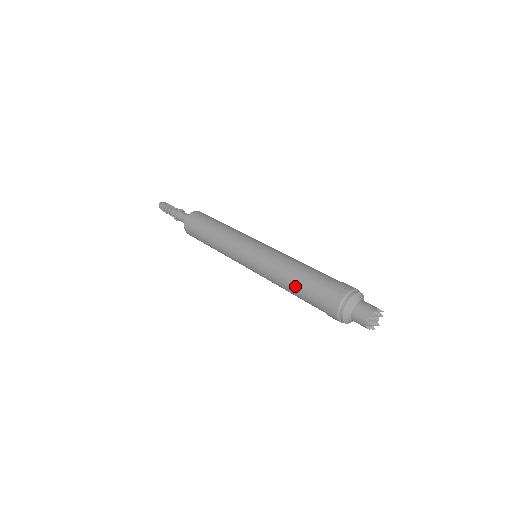
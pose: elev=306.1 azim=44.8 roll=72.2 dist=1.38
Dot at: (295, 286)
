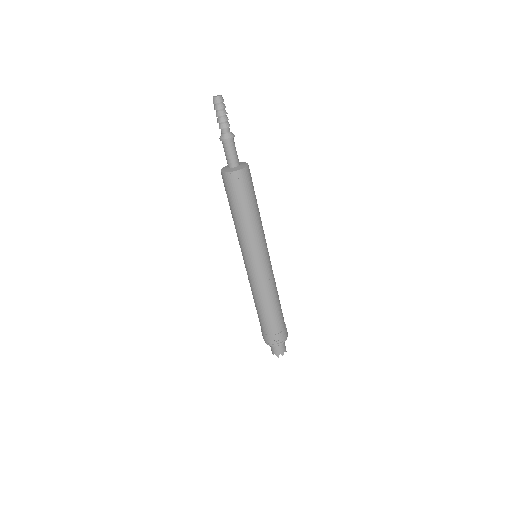
Dot at: (258, 310)
